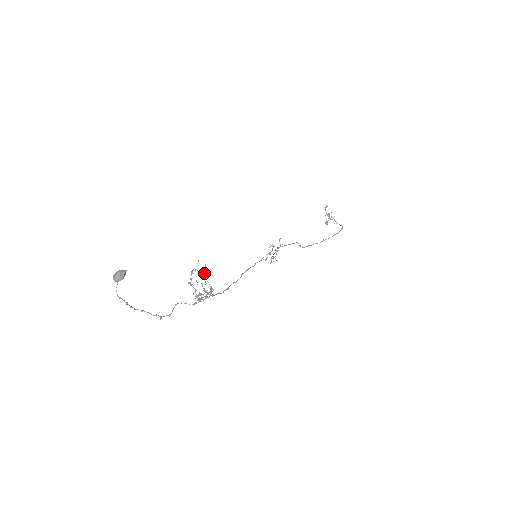
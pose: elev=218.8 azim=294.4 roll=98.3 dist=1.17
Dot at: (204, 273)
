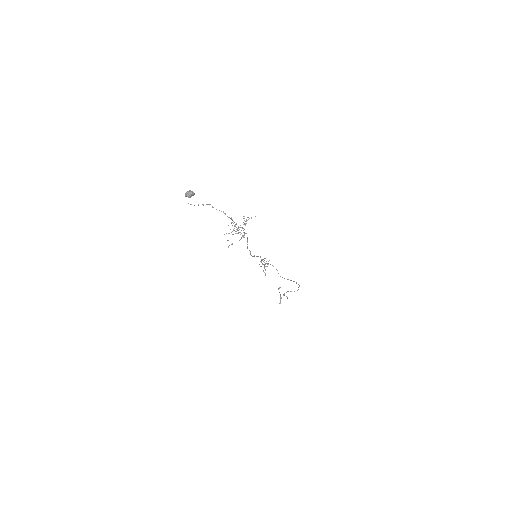
Dot at: (234, 230)
